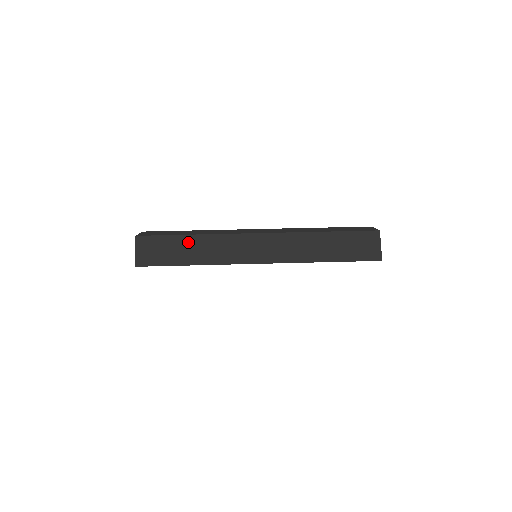
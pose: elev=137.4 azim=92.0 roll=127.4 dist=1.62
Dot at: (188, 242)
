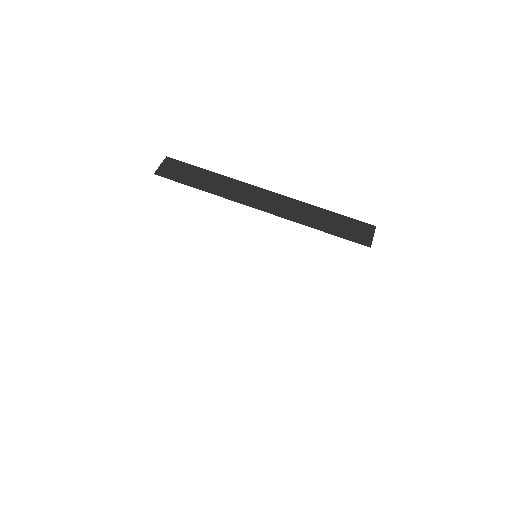
Dot at: (206, 175)
